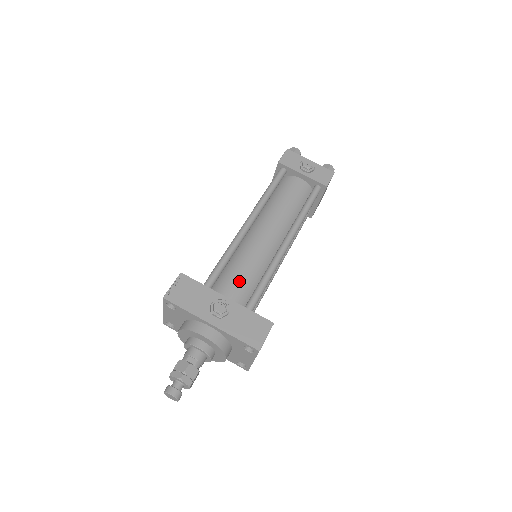
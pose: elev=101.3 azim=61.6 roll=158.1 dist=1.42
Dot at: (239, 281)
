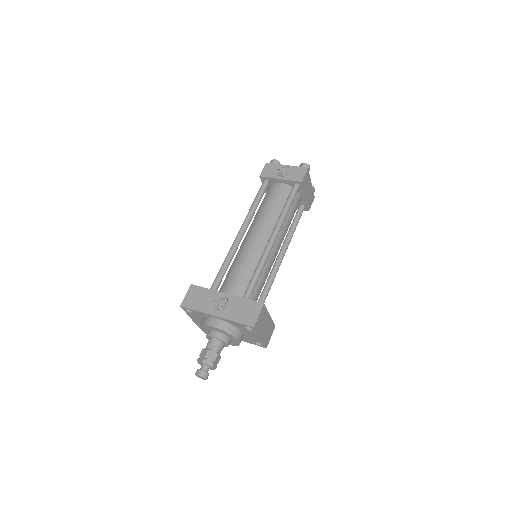
Dot at: (237, 279)
